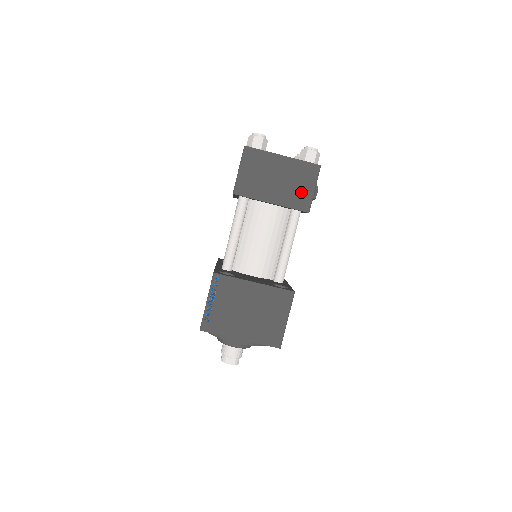
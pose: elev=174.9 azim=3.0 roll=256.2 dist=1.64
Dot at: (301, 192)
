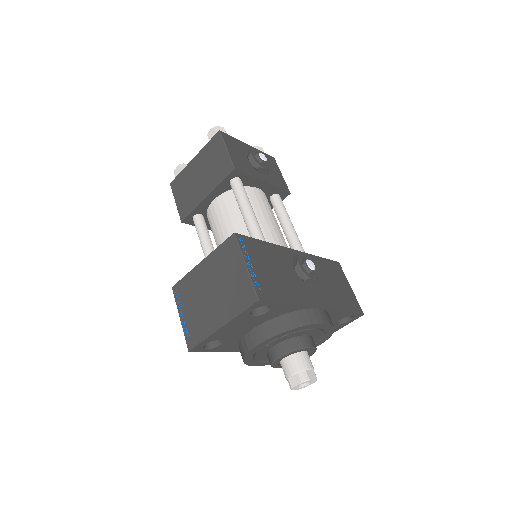
Dot at: (219, 164)
